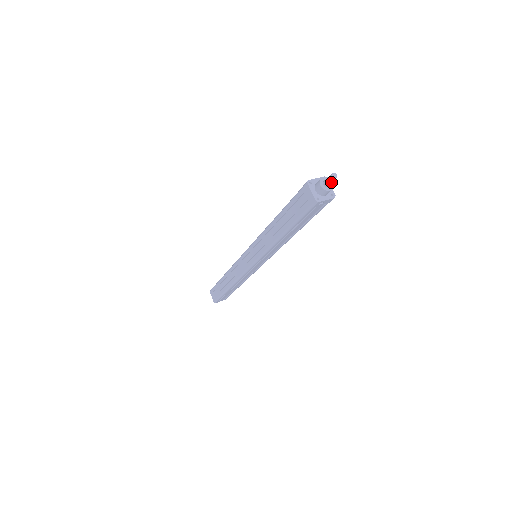
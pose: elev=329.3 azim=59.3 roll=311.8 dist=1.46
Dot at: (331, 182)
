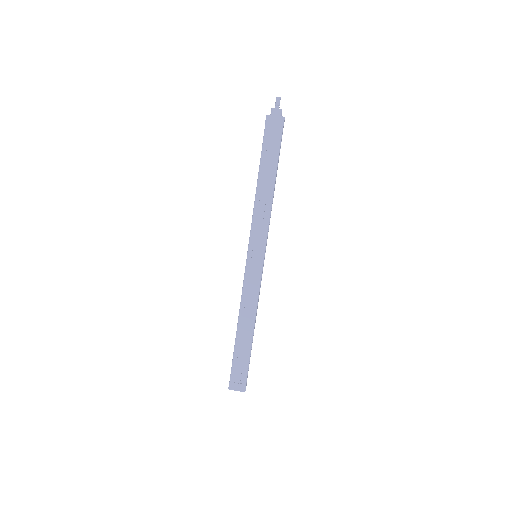
Dot at: (279, 103)
